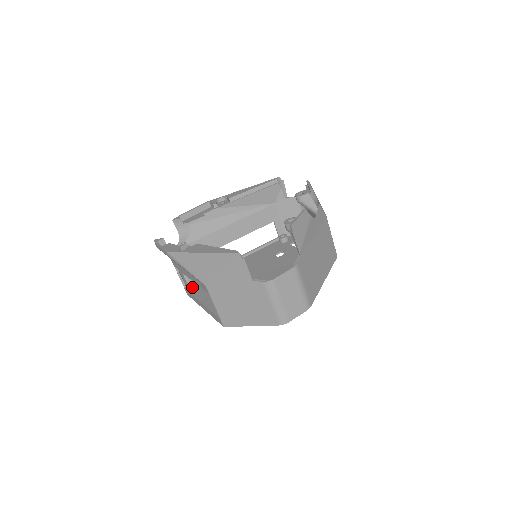
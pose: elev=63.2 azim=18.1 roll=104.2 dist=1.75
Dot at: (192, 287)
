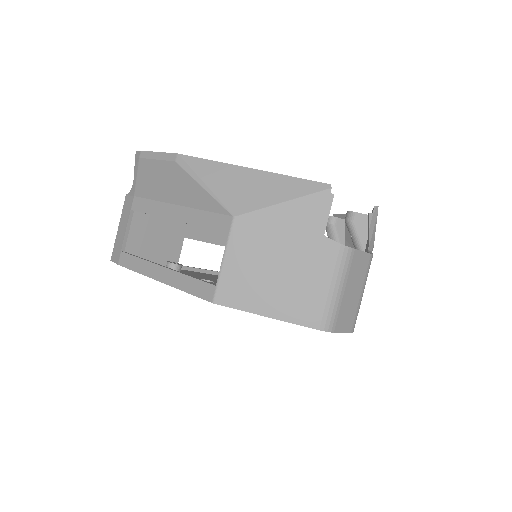
Dot at: occluded
